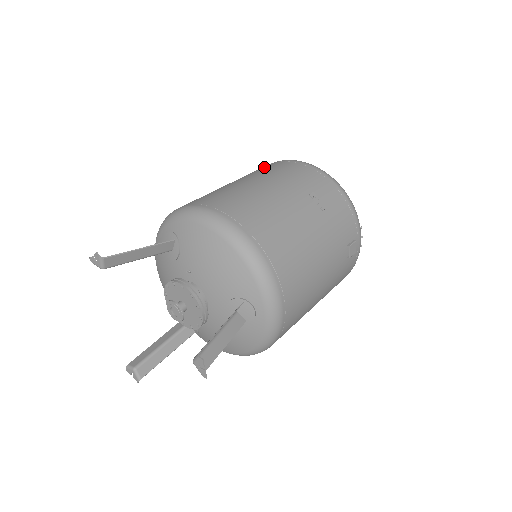
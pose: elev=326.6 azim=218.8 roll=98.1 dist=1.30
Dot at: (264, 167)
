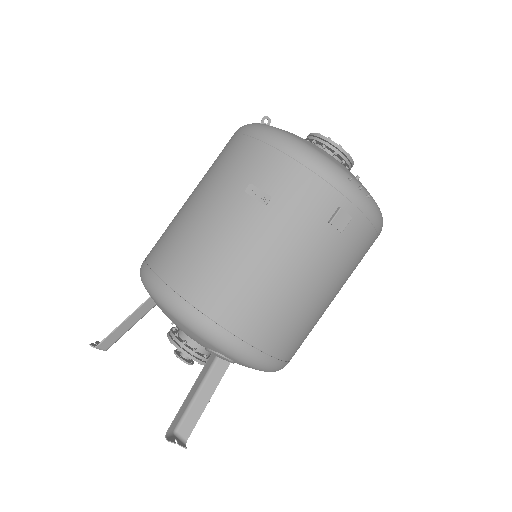
Dot at: occluded
